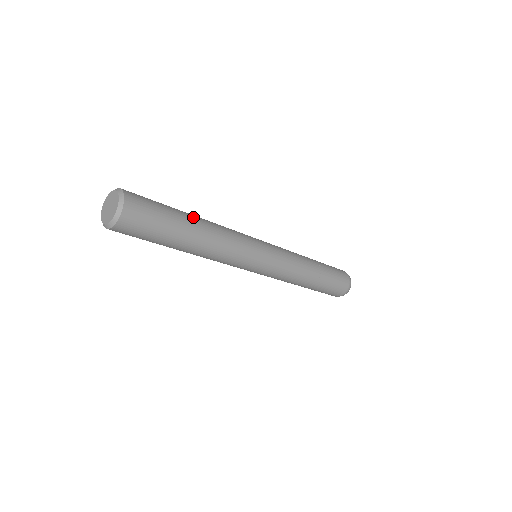
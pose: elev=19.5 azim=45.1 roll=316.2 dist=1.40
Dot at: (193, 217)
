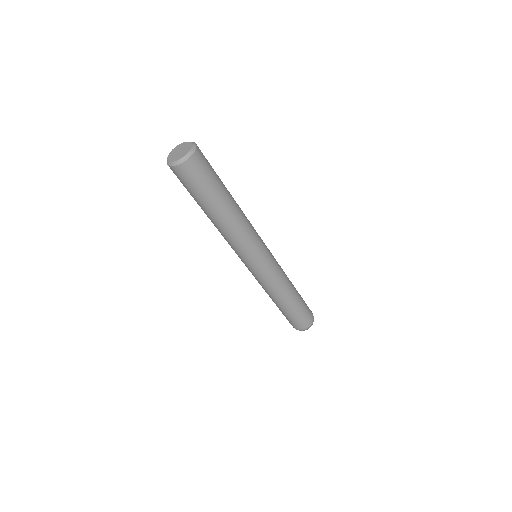
Dot at: occluded
